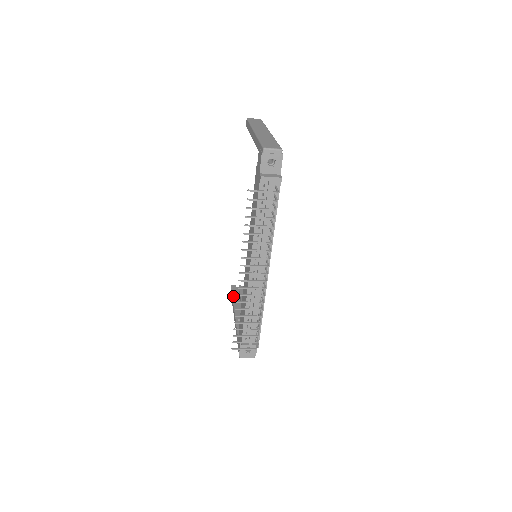
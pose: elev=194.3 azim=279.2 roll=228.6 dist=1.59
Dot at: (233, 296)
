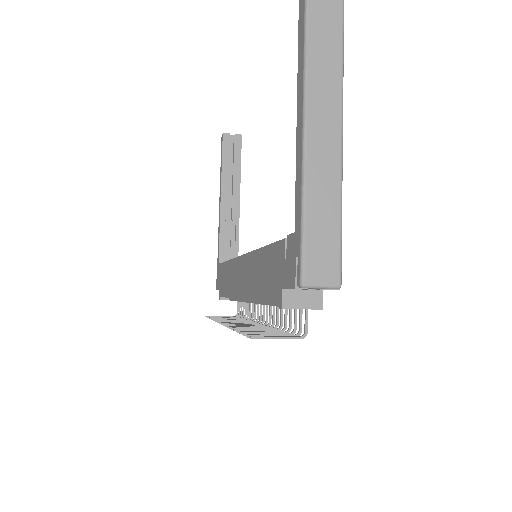
Dot at: (223, 163)
